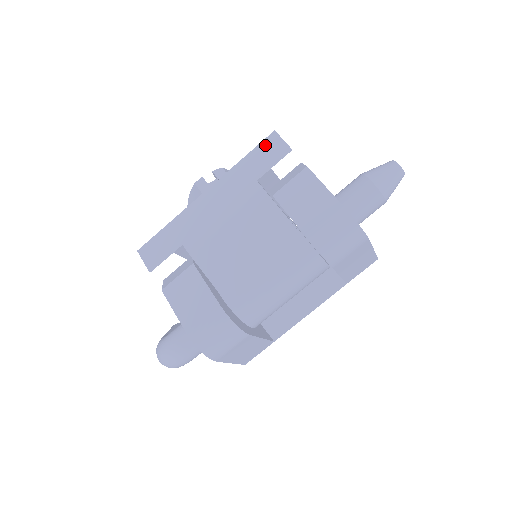
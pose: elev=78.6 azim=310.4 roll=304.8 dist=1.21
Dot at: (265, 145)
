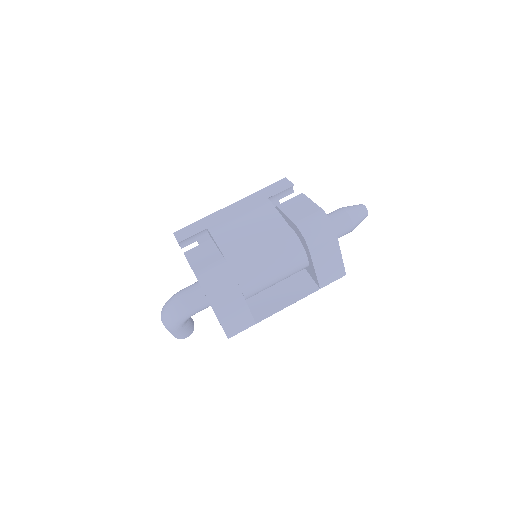
Dot at: (278, 183)
